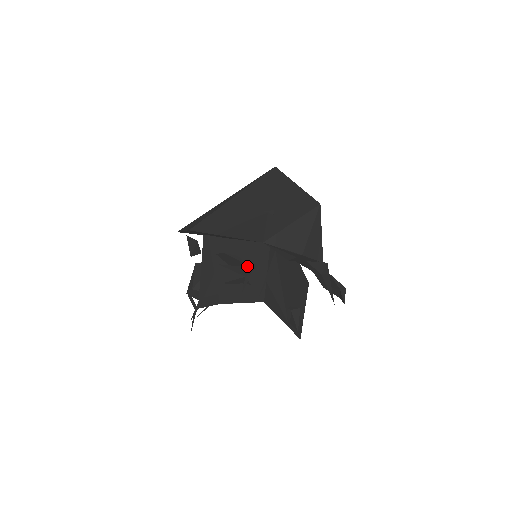
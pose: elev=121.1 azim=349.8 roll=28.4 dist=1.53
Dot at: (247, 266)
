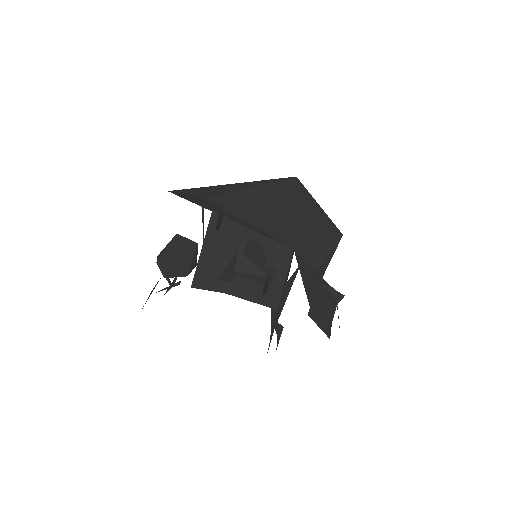
Dot at: occluded
